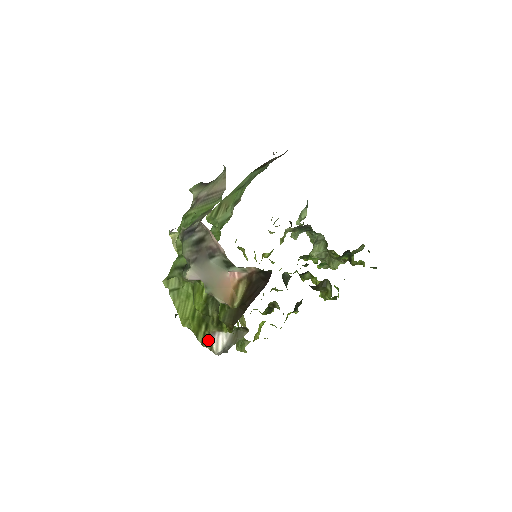
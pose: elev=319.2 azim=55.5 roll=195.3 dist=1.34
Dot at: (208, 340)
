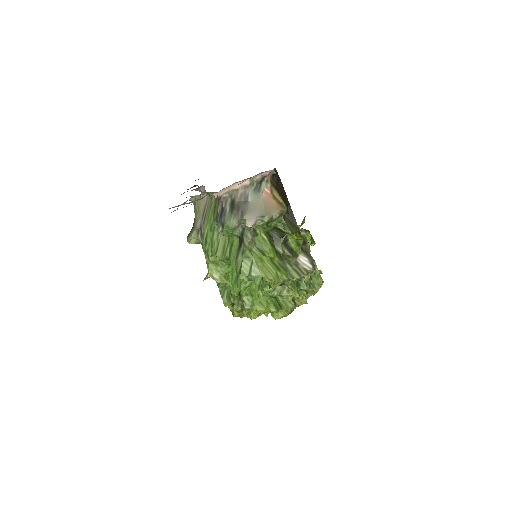
Dot at: (300, 269)
